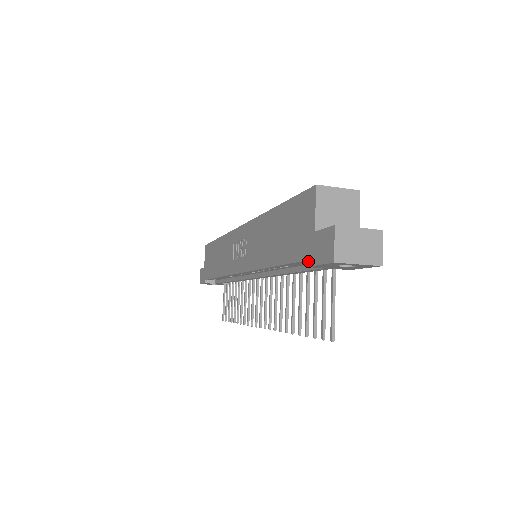
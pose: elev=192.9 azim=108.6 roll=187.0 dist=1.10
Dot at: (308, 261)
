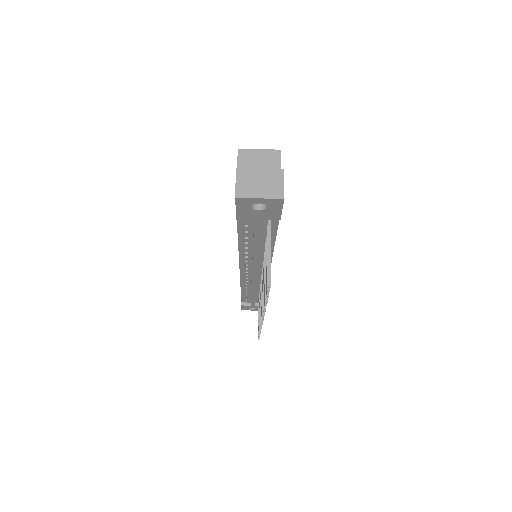
Dot at: (236, 214)
